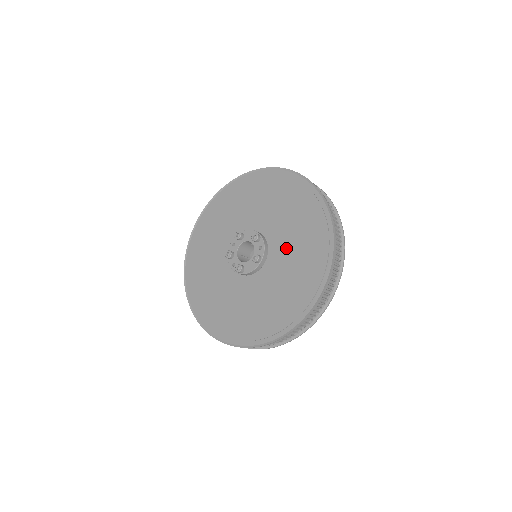
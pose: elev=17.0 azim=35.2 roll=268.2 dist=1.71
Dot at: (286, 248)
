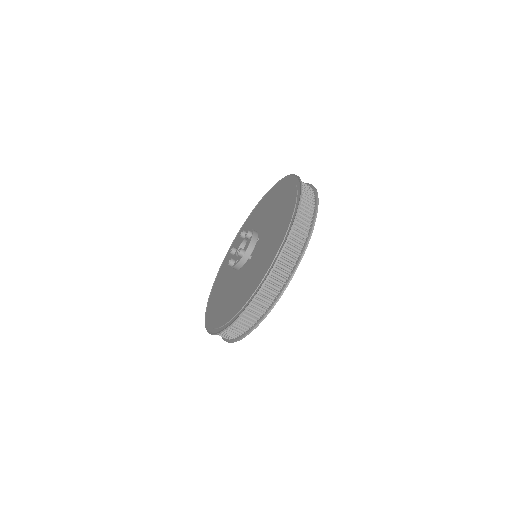
Dot at: (267, 217)
